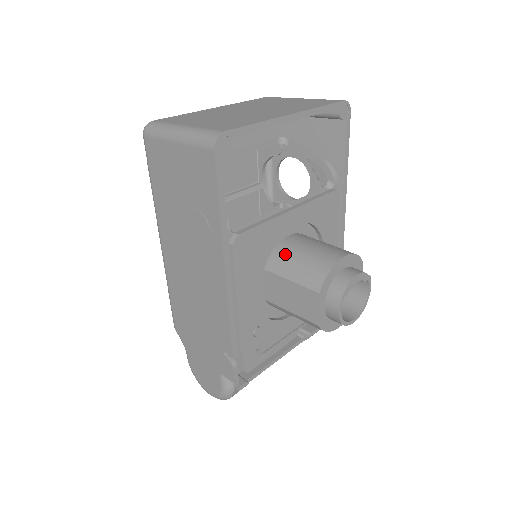
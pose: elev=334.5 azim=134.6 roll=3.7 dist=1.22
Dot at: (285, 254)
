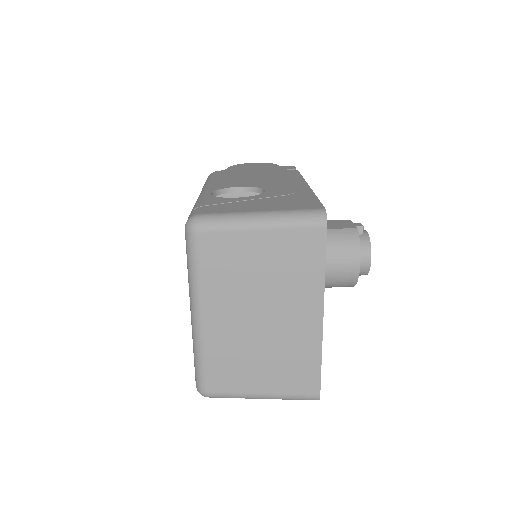
Dot at: occluded
